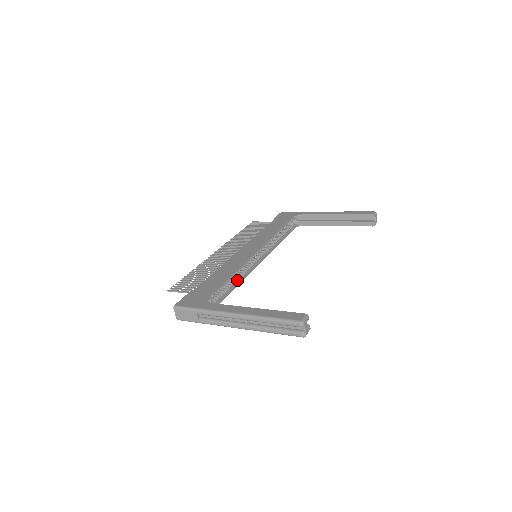
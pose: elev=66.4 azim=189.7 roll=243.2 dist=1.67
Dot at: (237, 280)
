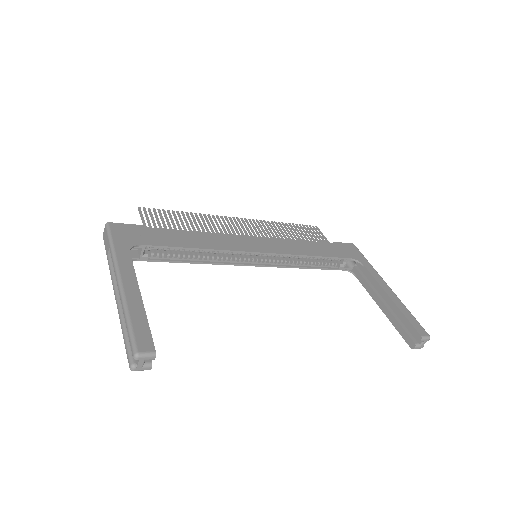
Dot at: (203, 258)
